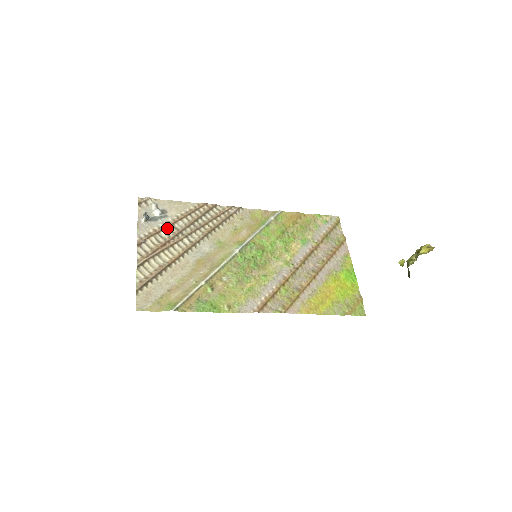
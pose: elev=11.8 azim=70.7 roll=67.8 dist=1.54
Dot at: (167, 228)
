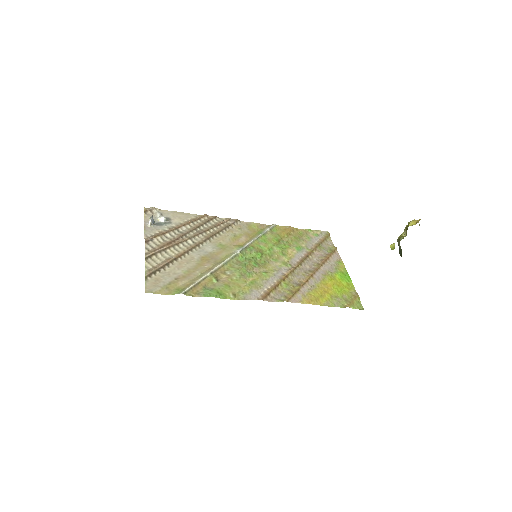
Dot at: (172, 231)
